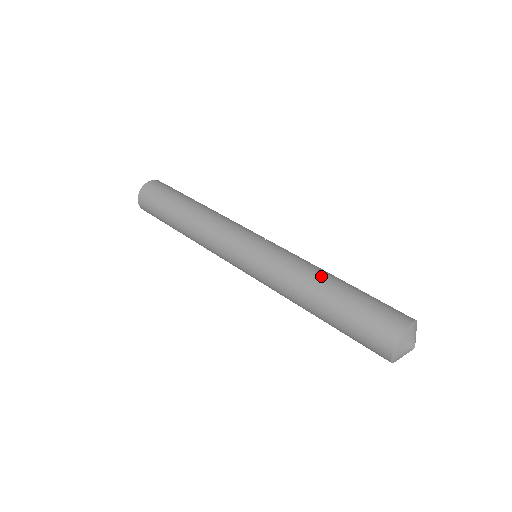
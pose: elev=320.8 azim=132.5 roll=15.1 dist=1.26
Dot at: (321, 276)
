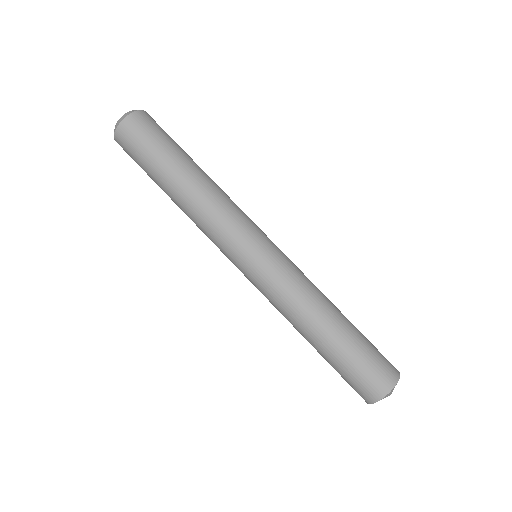
Dot at: (310, 327)
